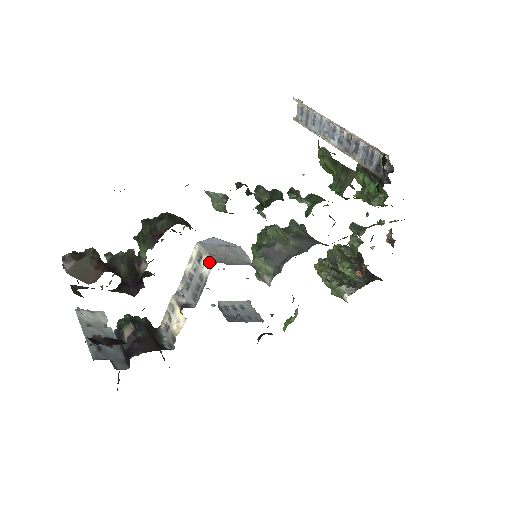
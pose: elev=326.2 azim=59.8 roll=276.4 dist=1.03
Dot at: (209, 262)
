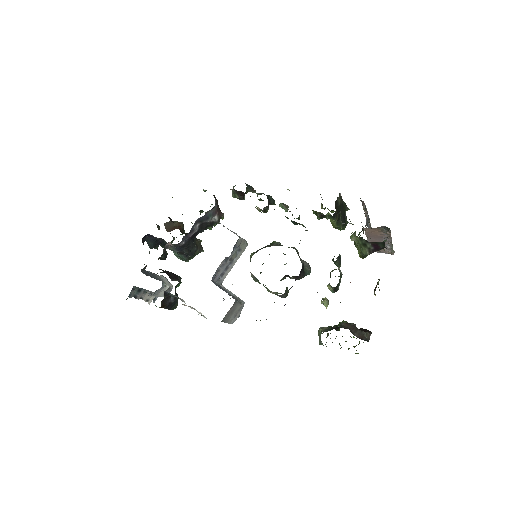
Dot at: occluded
